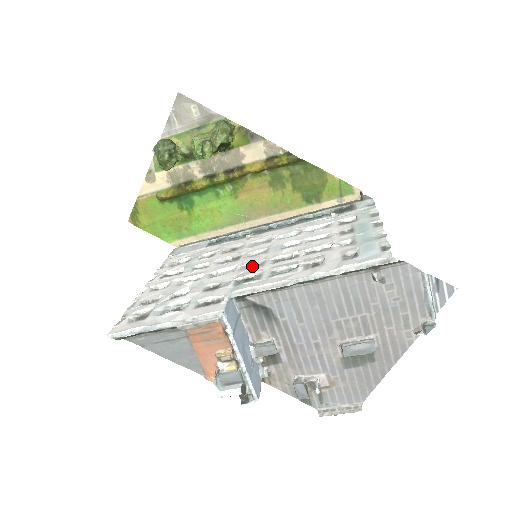
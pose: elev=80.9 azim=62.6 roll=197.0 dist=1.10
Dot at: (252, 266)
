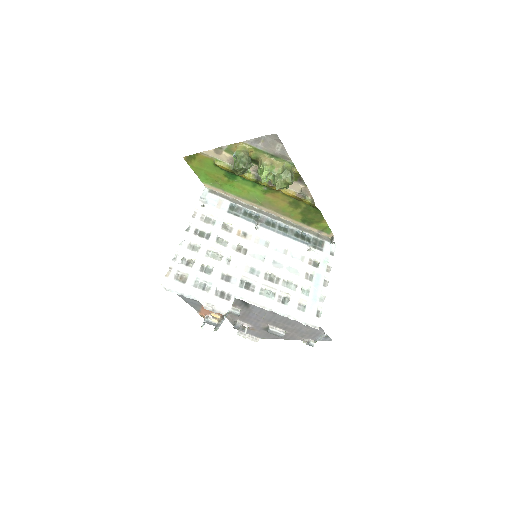
Dot at: (252, 271)
